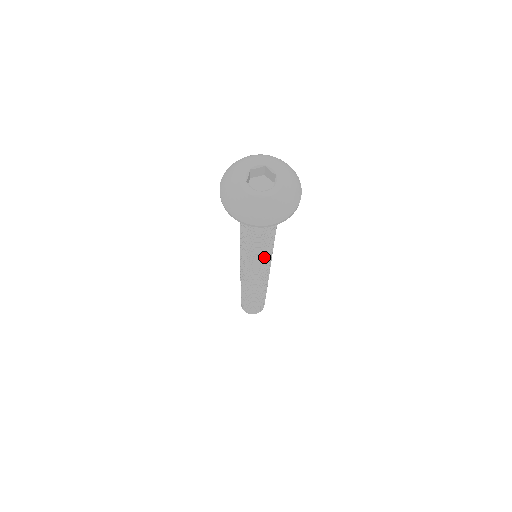
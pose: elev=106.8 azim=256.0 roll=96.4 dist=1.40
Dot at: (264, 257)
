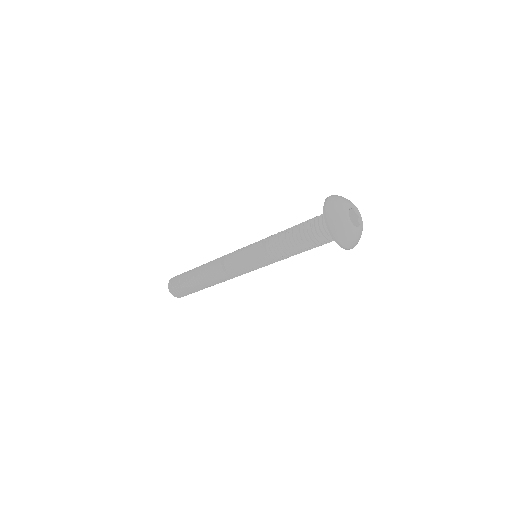
Dot at: (270, 258)
